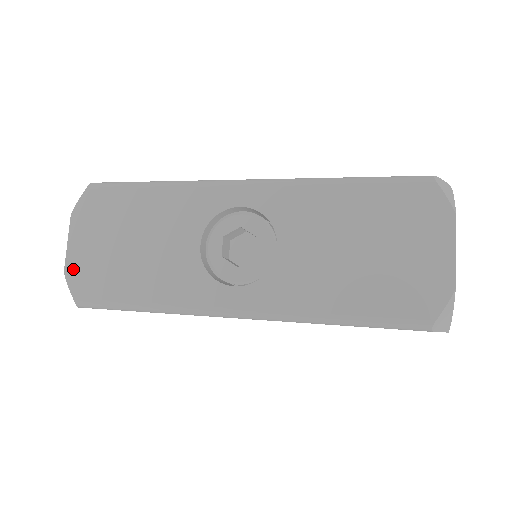
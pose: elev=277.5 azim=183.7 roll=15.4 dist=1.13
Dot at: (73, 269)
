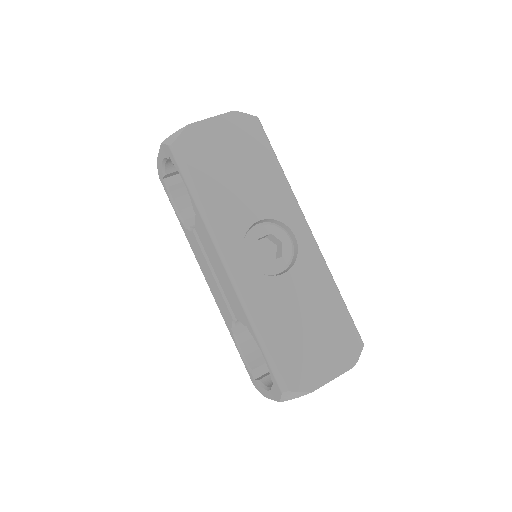
Dot at: (196, 131)
